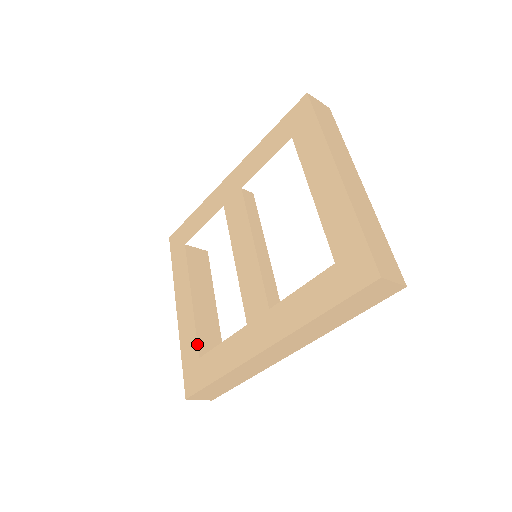
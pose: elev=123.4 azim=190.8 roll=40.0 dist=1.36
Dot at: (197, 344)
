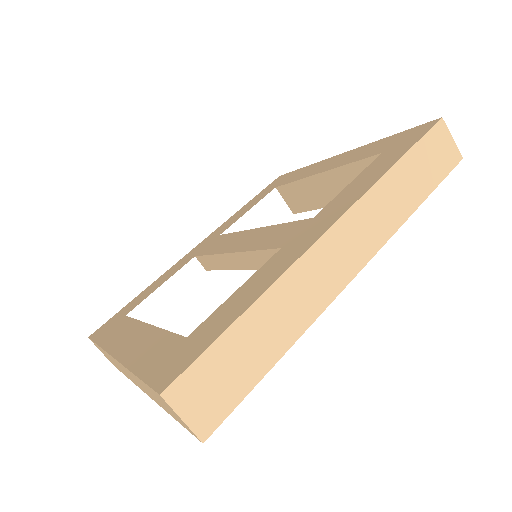
Dot at: occluded
